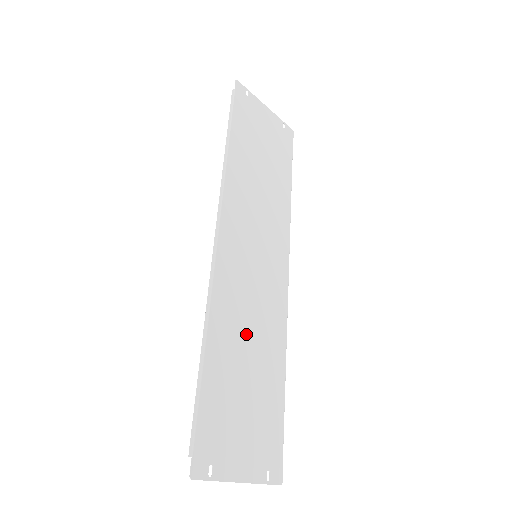
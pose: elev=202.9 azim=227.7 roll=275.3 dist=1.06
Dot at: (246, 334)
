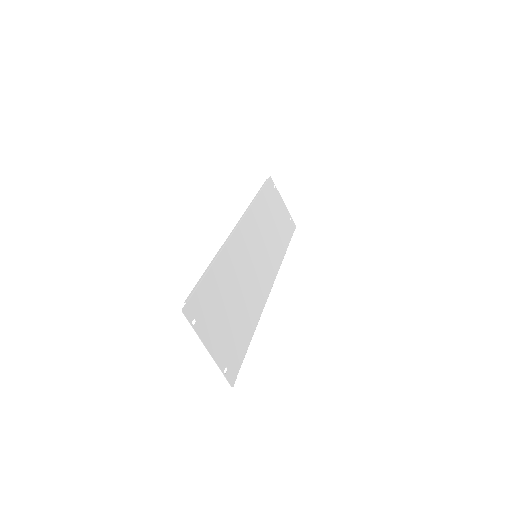
Dot at: (238, 284)
